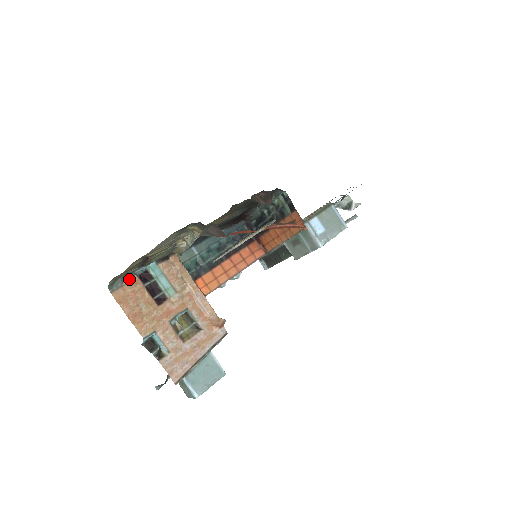
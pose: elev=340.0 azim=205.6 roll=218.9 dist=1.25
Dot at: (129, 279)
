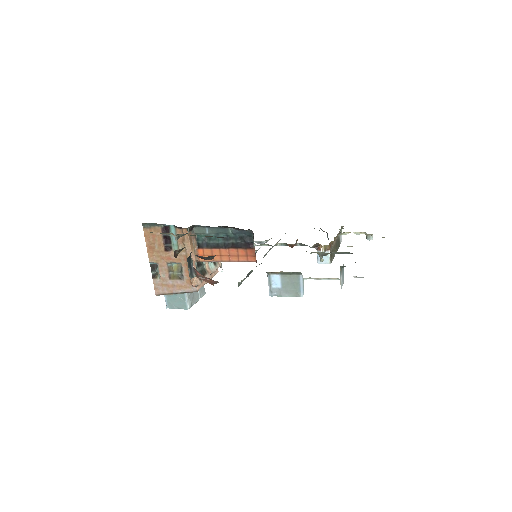
Dot at: (155, 226)
